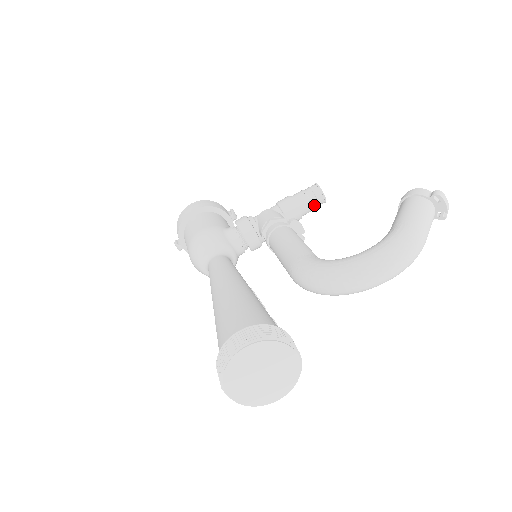
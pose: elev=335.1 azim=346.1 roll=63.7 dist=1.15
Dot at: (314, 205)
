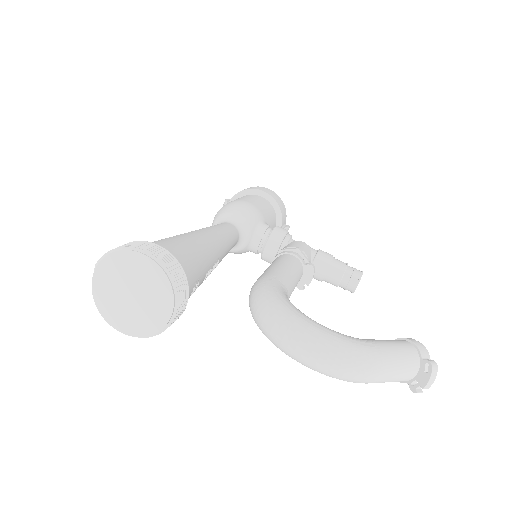
Dot at: (342, 283)
